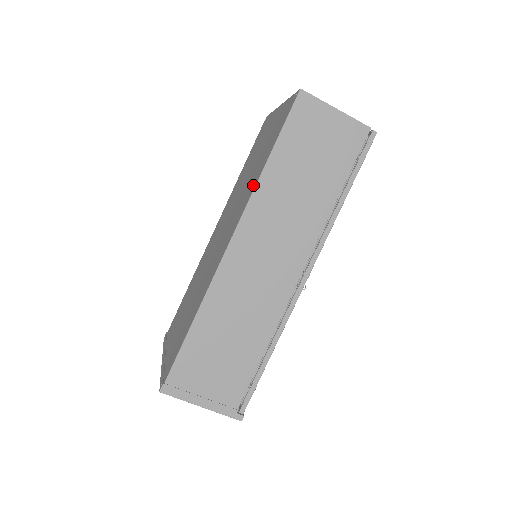
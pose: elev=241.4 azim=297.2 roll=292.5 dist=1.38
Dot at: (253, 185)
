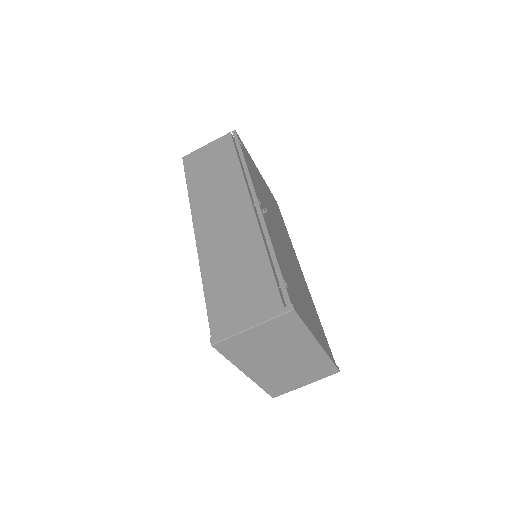
Dot at: occluded
